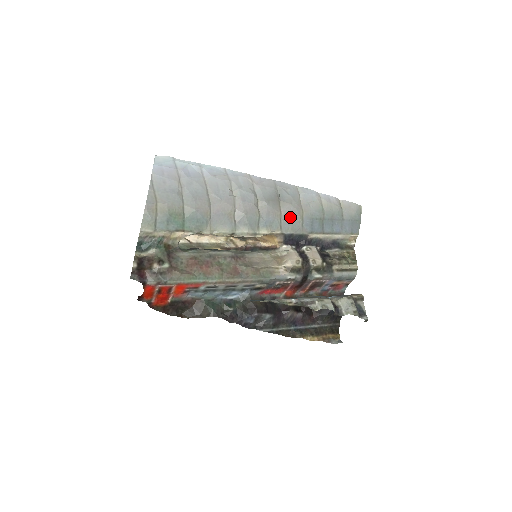
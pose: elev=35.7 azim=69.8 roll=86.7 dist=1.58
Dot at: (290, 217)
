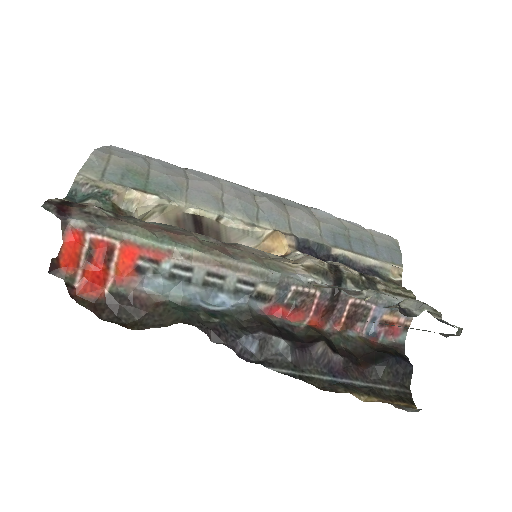
Dot at: (302, 222)
